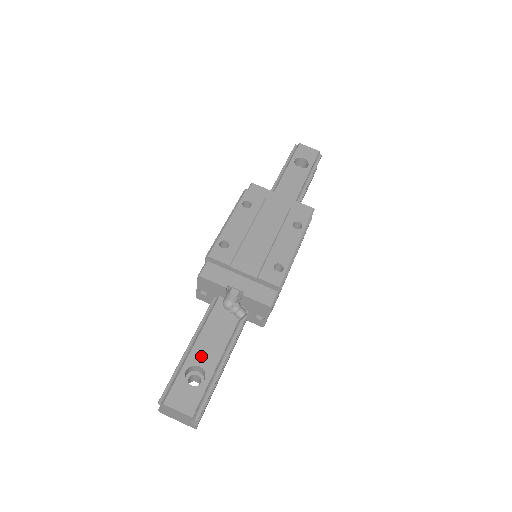
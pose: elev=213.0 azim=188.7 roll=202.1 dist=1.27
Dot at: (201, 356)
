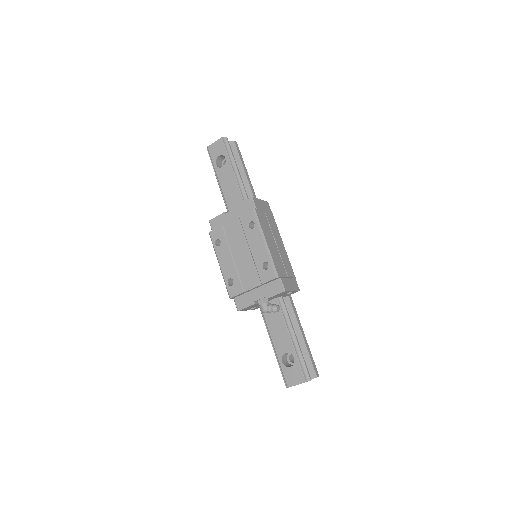
Dot at: (281, 347)
